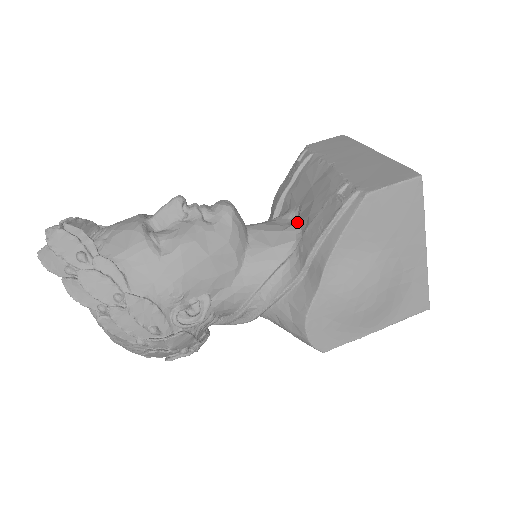
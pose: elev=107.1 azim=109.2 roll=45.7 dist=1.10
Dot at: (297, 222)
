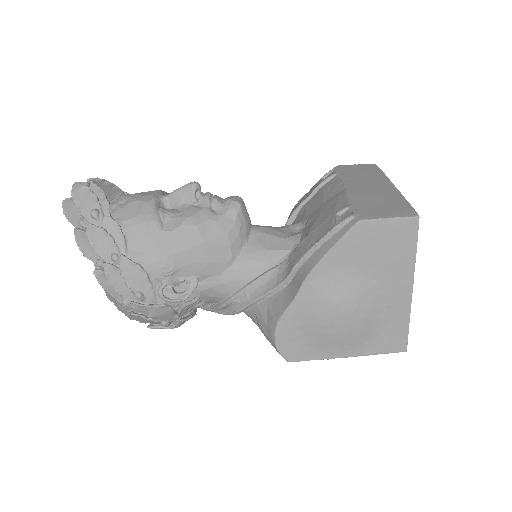
Dot at: (299, 234)
